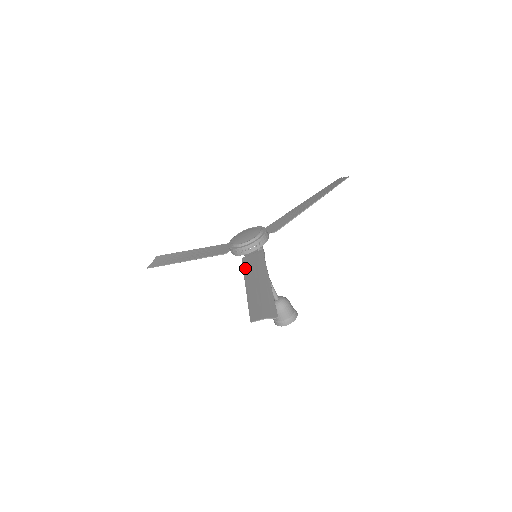
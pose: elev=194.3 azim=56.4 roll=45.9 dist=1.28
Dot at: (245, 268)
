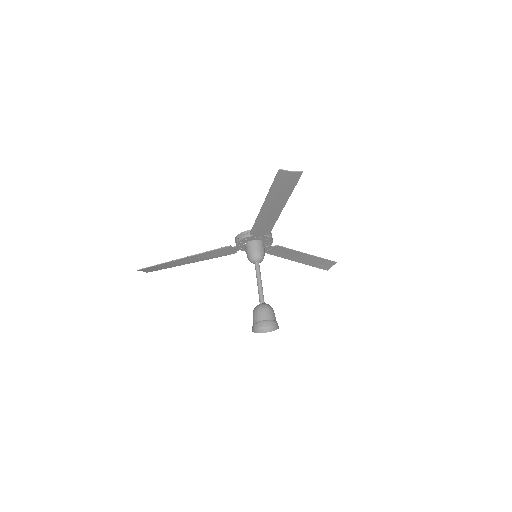
Dot at: (257, 222)
